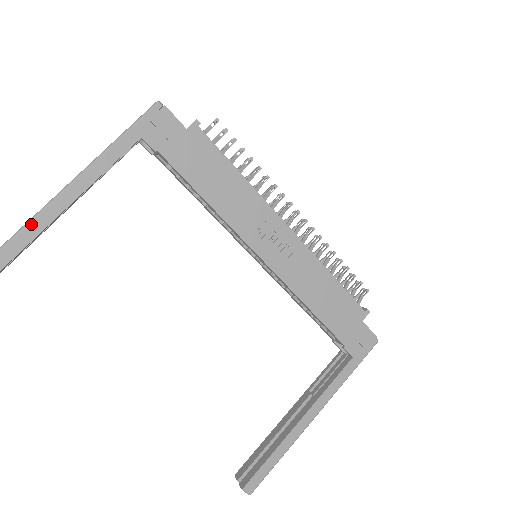
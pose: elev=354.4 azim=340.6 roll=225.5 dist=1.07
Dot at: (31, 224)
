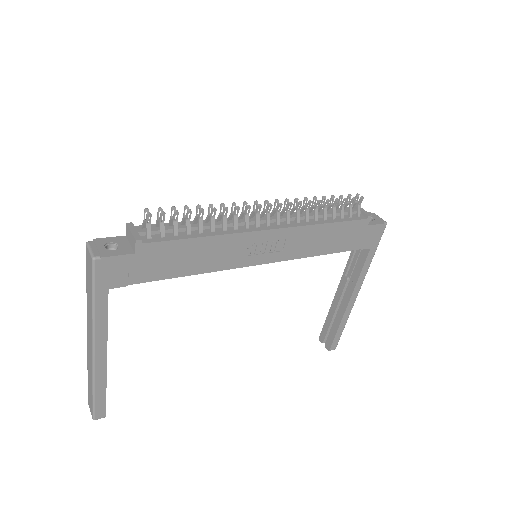
Dot at: (96, 382)
